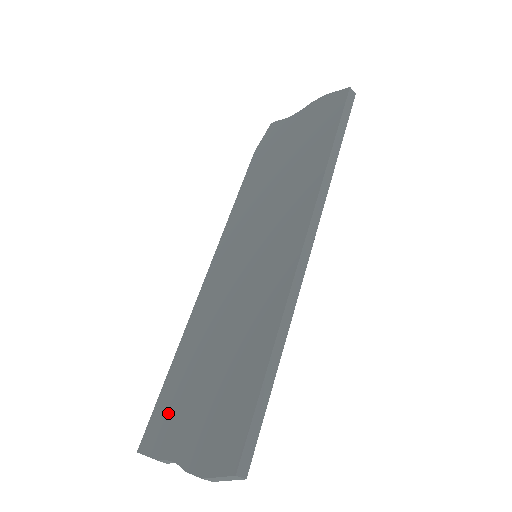
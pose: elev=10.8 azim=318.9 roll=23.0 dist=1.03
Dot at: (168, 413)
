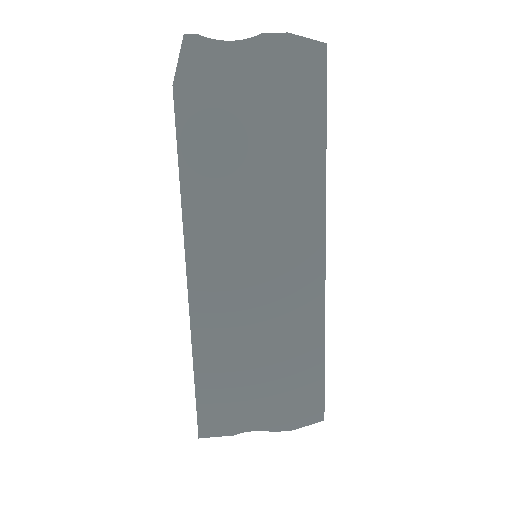
Dot at: (222, 405)
